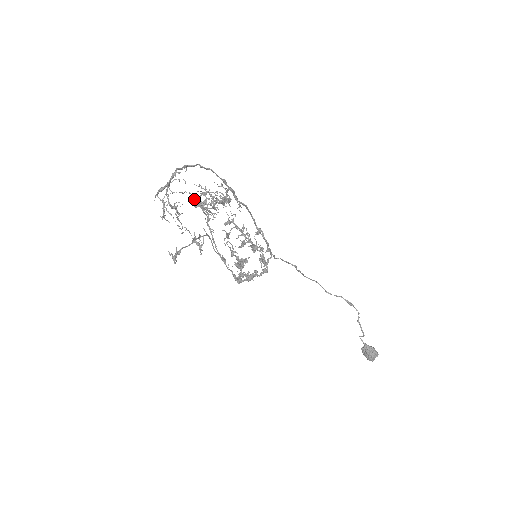
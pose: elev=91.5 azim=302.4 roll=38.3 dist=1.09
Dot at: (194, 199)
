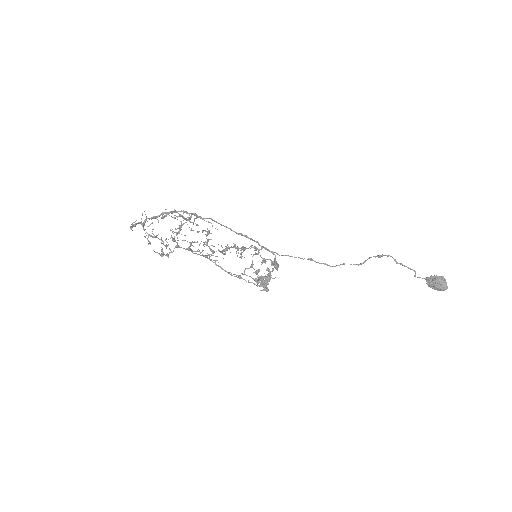
Dot at: (170, 230)
